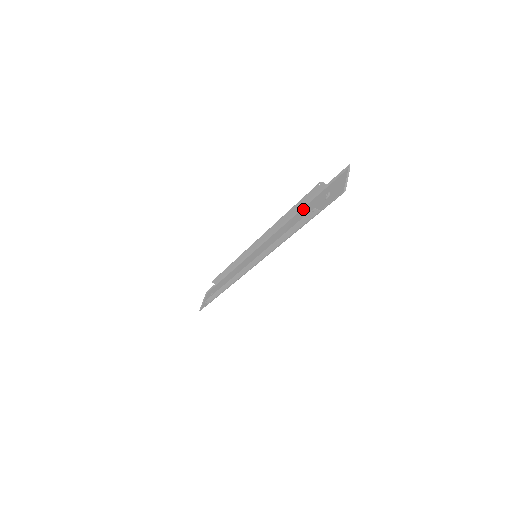
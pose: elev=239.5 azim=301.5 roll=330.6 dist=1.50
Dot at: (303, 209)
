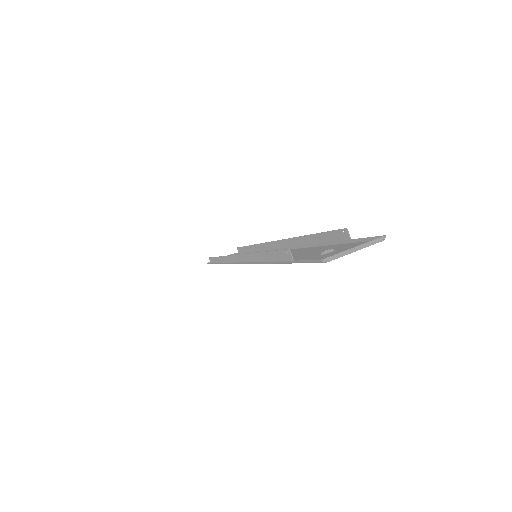
Dot at: (314, 247)
